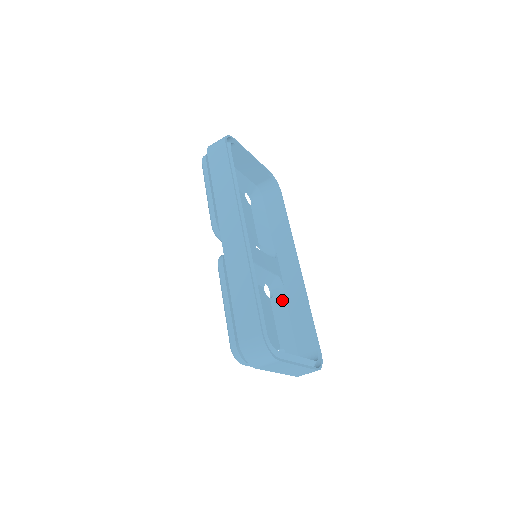
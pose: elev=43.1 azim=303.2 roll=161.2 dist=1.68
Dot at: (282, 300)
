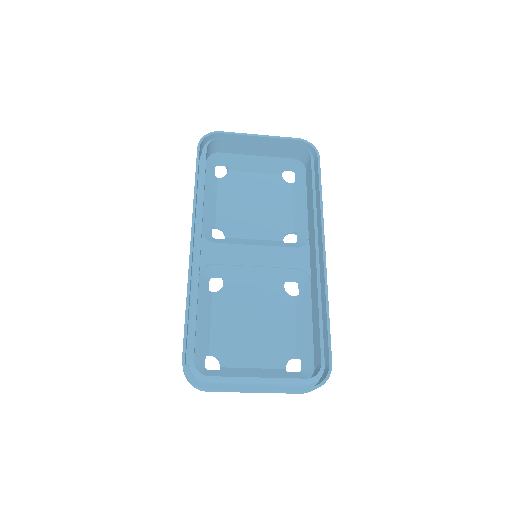
Dot at: (307, 297)
